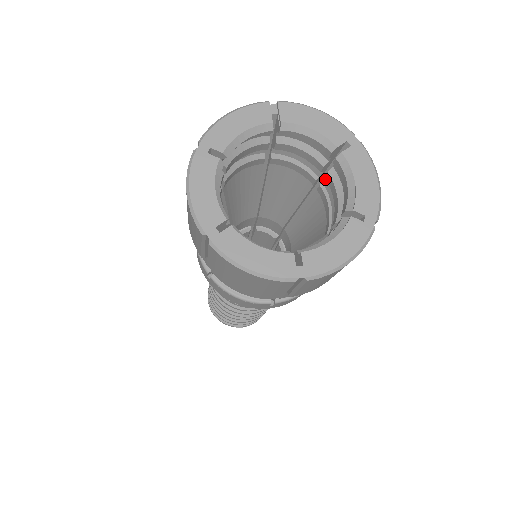
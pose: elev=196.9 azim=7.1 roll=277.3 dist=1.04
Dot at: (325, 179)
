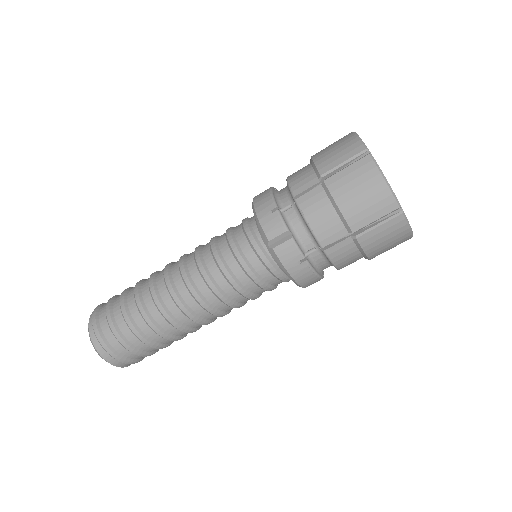
Dot at: occluded
